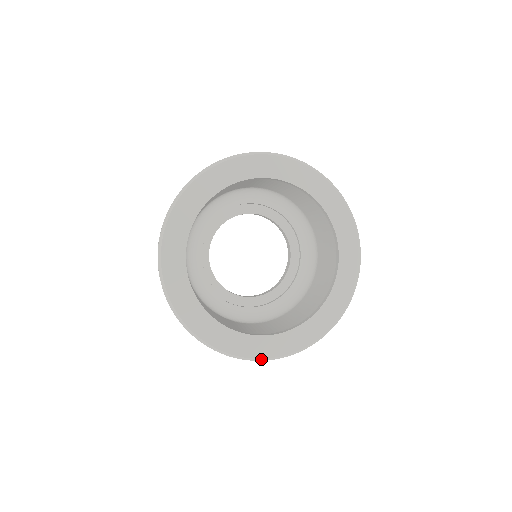
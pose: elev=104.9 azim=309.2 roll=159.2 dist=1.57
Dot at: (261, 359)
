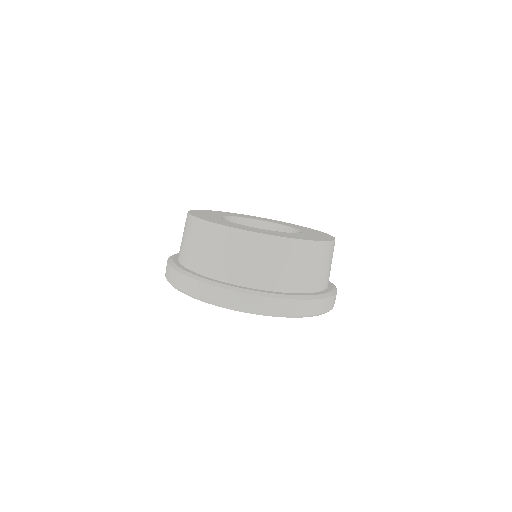
Dot at: occluded
